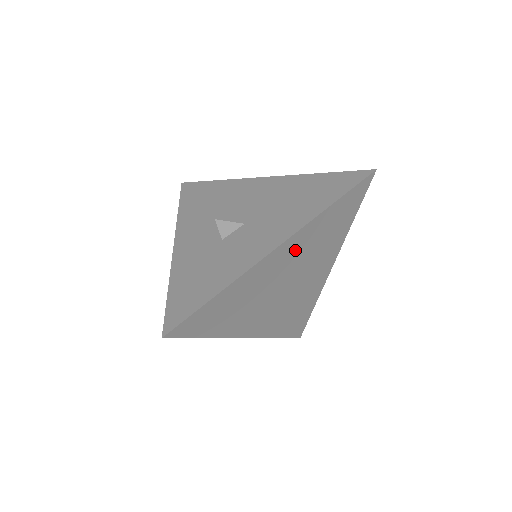
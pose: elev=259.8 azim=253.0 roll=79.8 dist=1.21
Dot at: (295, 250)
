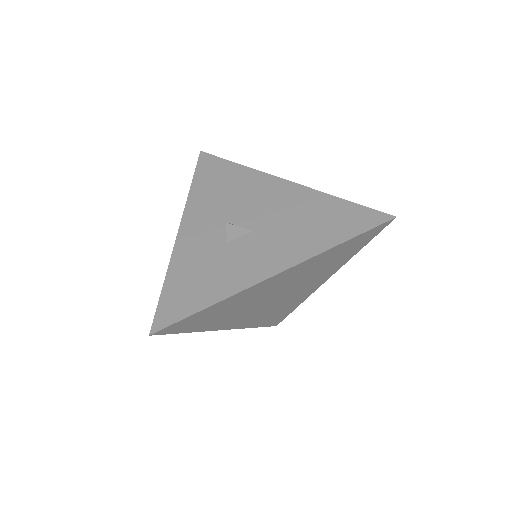
Dot at: (295, 274)
